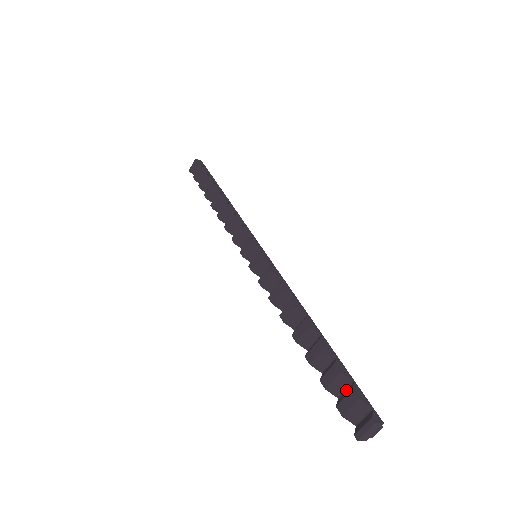
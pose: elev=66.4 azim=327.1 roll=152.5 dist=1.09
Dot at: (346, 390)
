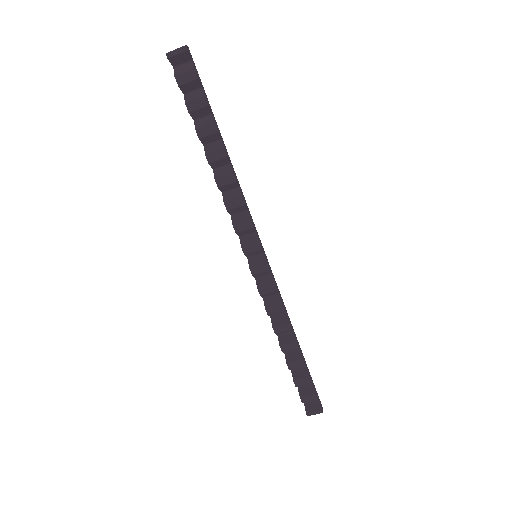
Dot at: (307, 387)
